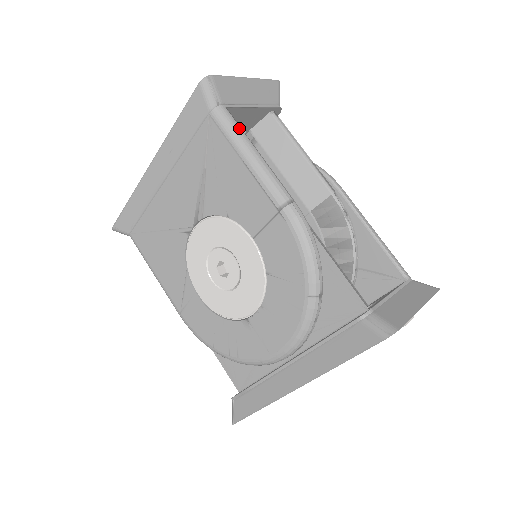
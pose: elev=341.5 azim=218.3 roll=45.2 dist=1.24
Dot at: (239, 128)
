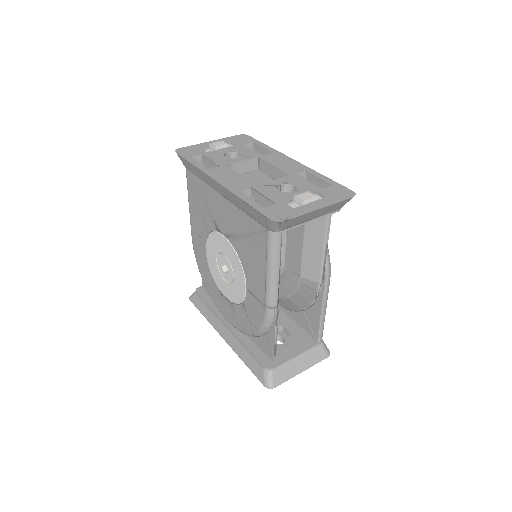
Dot at: (279, 252)
